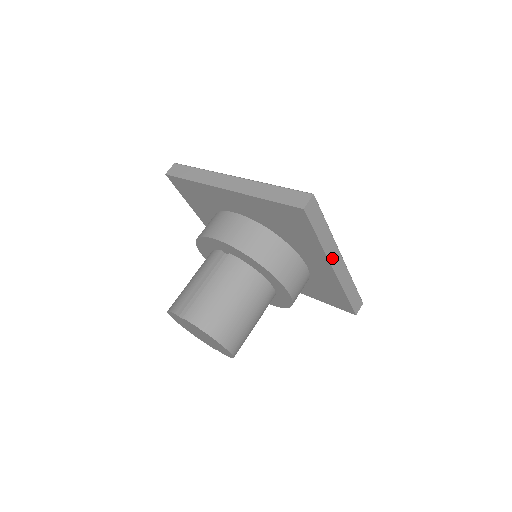
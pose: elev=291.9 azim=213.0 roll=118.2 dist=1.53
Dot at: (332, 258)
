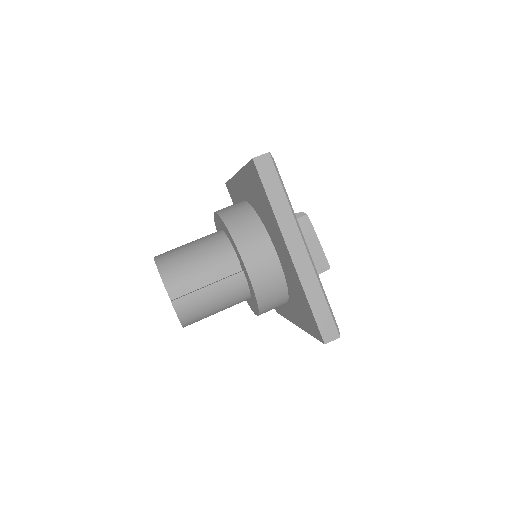
Dot at: occluded
